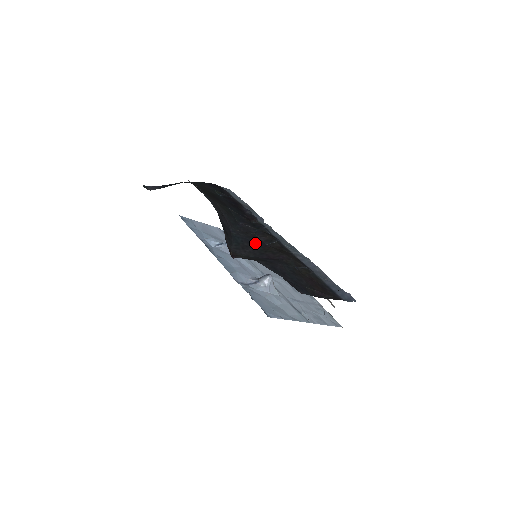
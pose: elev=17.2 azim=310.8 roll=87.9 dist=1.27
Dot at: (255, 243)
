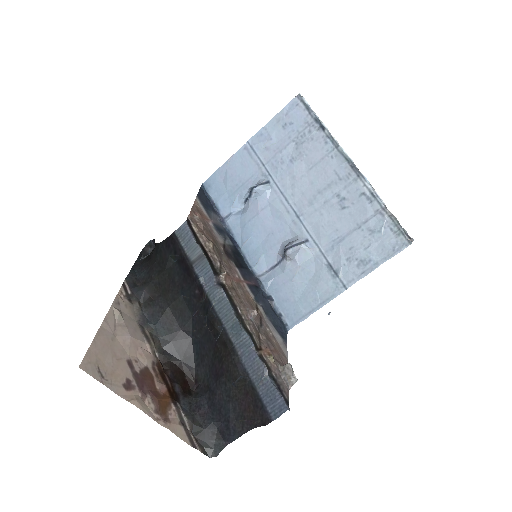
Dot at: (208, 345)
